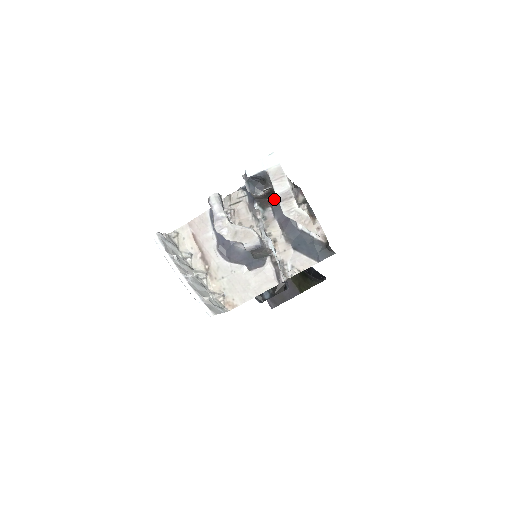
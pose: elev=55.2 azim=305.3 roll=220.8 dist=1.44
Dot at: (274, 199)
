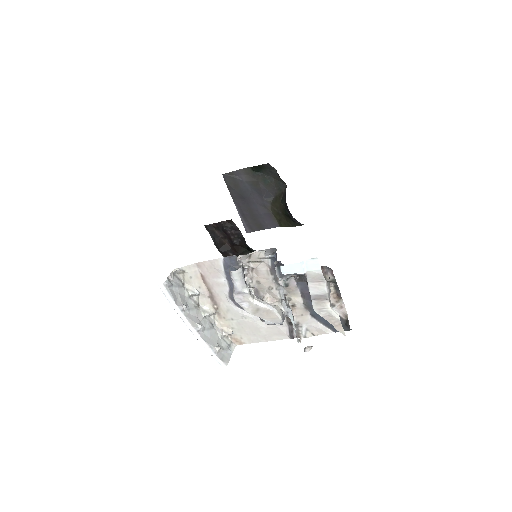
Dot at: occluded
